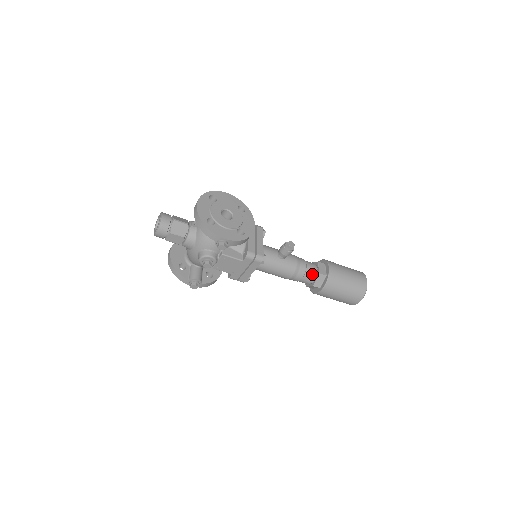
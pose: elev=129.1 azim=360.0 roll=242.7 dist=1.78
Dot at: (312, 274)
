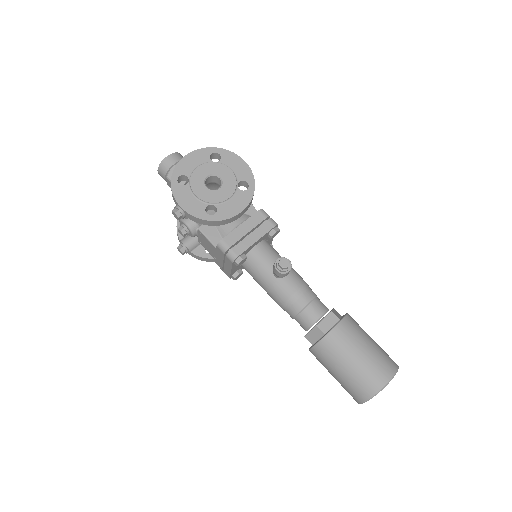
Dot at: (309, 320)
